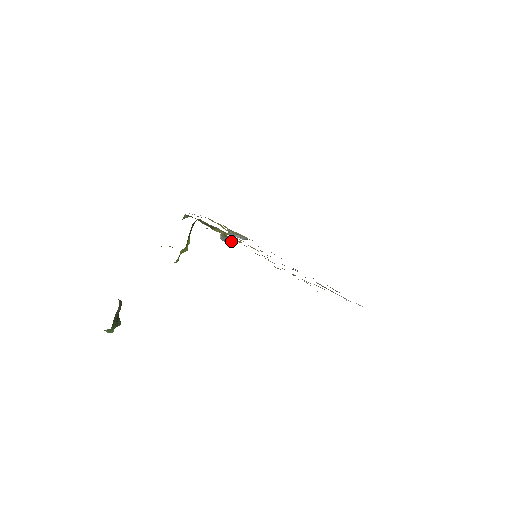
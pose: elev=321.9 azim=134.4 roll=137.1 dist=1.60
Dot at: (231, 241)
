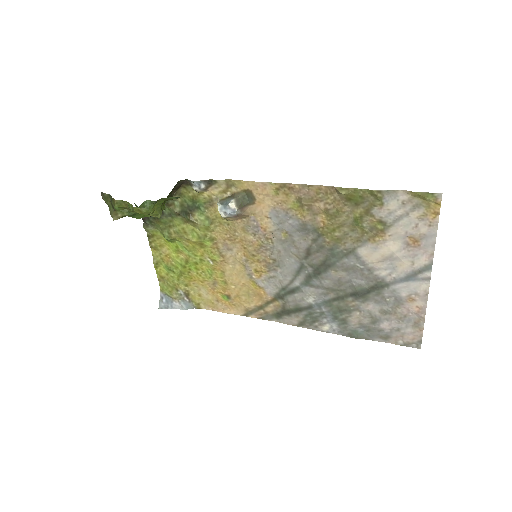
Dot at: (240, 204)
